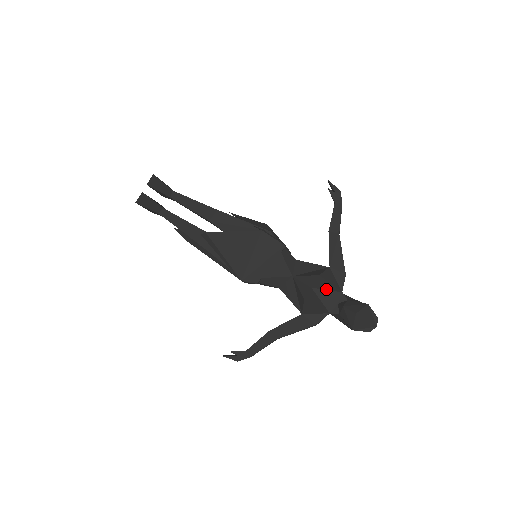
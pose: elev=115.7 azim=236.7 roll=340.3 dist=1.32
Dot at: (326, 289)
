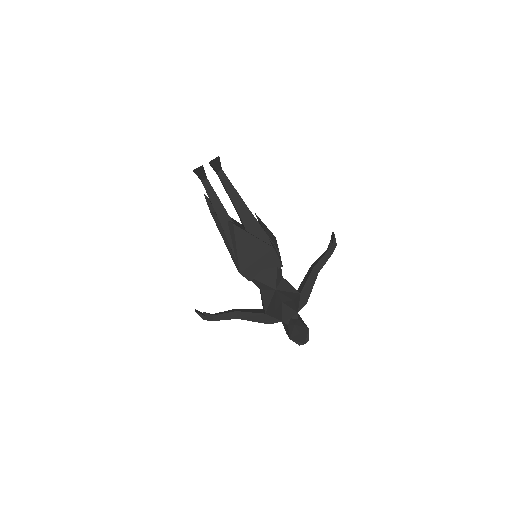
Dot at: (290, 307)
